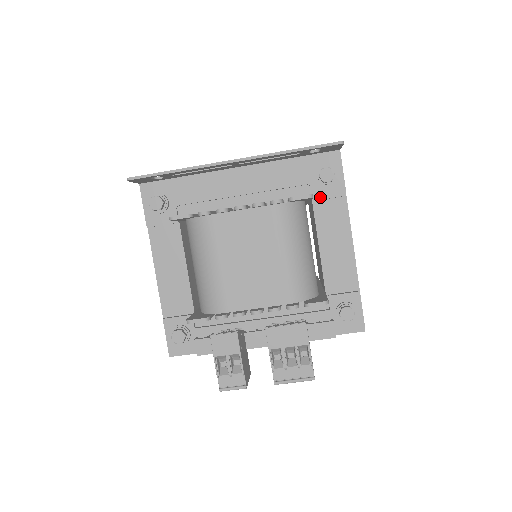
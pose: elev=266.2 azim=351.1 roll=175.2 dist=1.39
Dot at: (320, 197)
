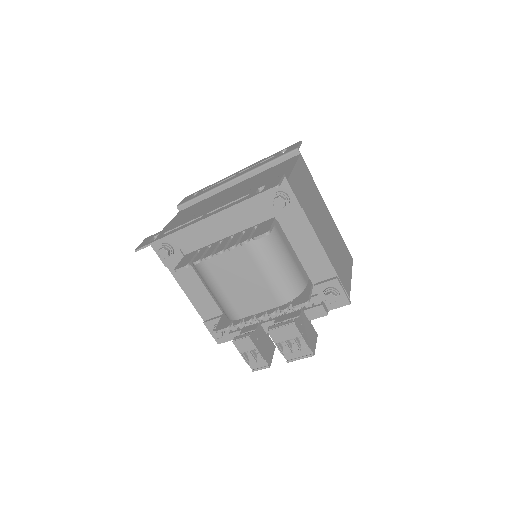
Dot at: (282, 217)
